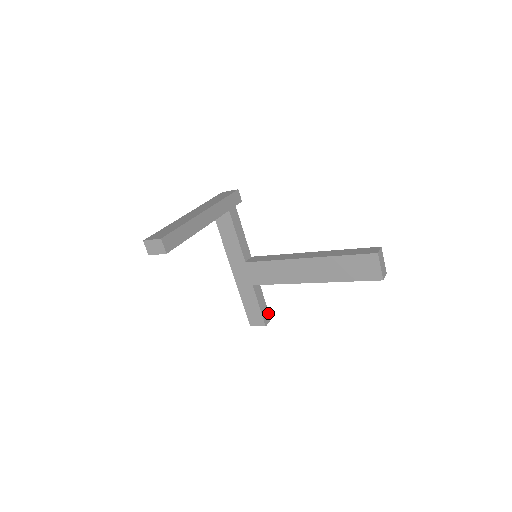
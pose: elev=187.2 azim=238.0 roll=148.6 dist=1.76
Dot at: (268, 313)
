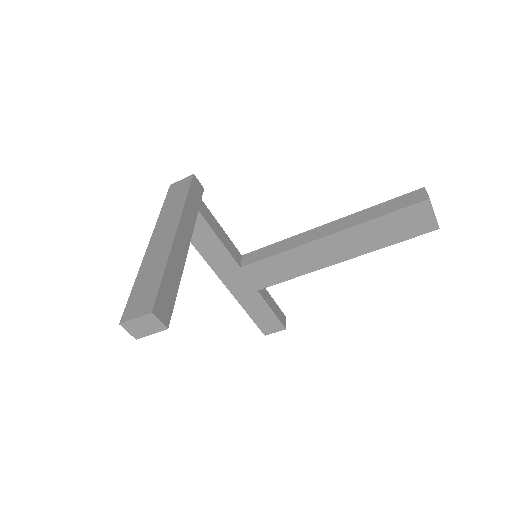
Dot at: (281, 311)
